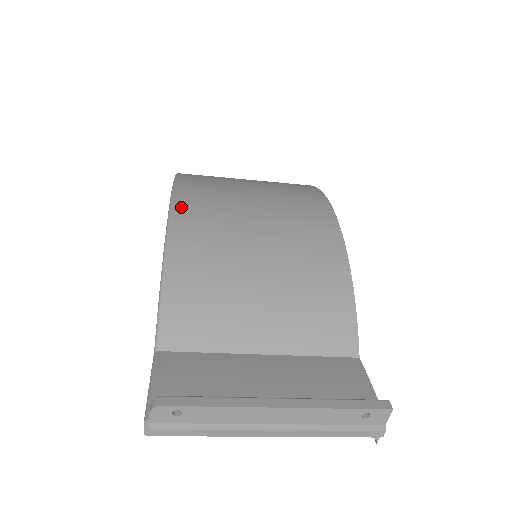
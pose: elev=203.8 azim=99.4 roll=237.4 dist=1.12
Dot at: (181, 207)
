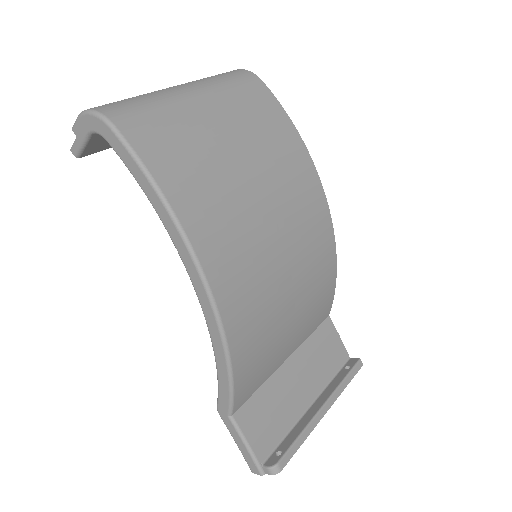
Dot at: (214, 272)
